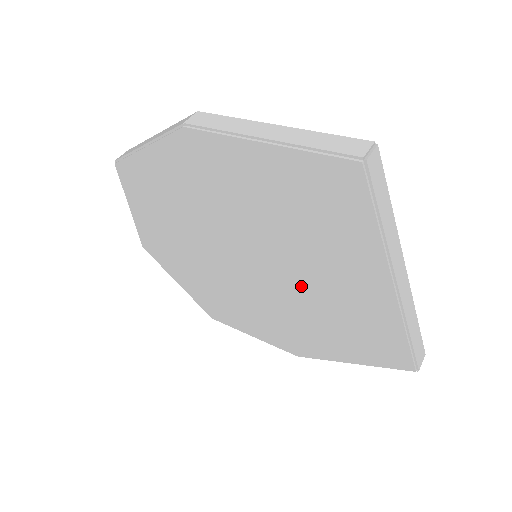
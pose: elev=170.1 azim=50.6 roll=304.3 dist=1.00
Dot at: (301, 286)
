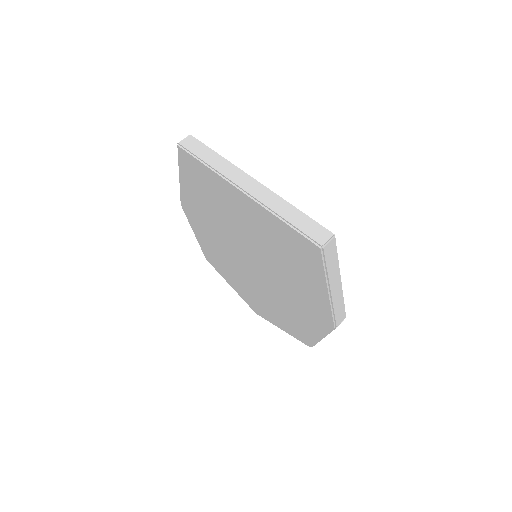
Dot at: (259, 248)
